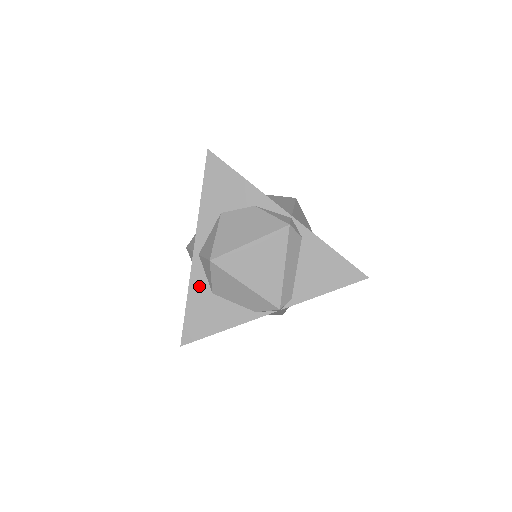
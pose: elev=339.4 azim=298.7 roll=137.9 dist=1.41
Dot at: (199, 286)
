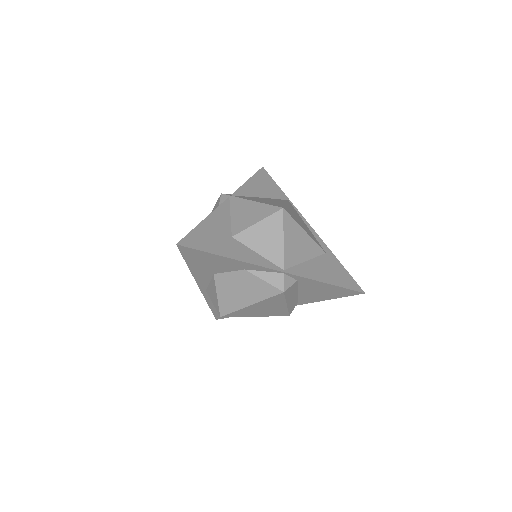
Dot at: occluded
